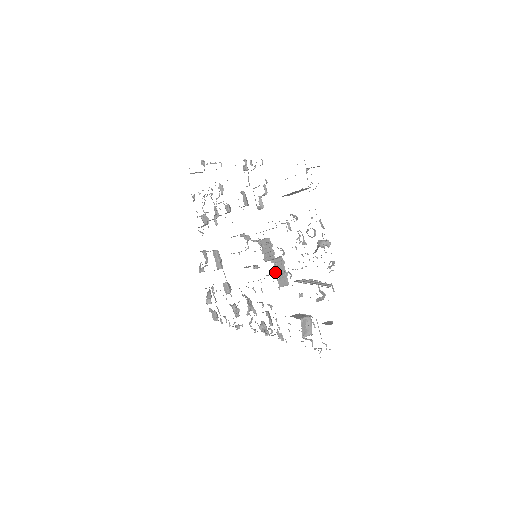
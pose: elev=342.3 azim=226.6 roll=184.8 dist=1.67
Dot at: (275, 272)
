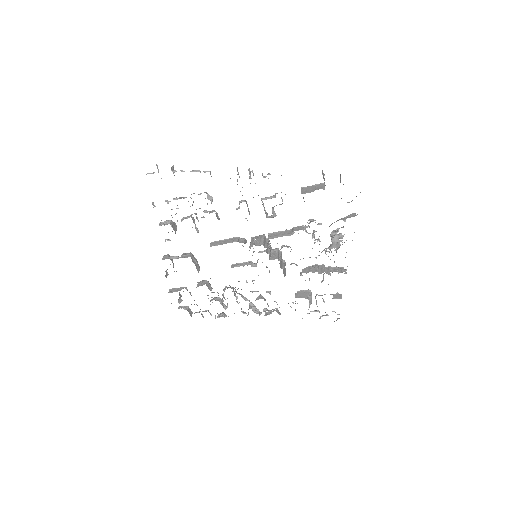
Dot at: (281, 267)
